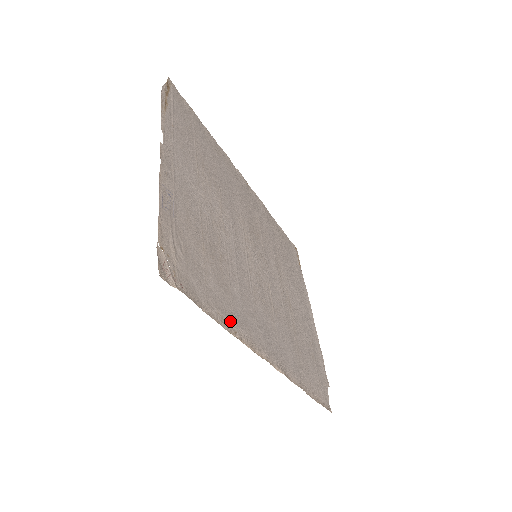
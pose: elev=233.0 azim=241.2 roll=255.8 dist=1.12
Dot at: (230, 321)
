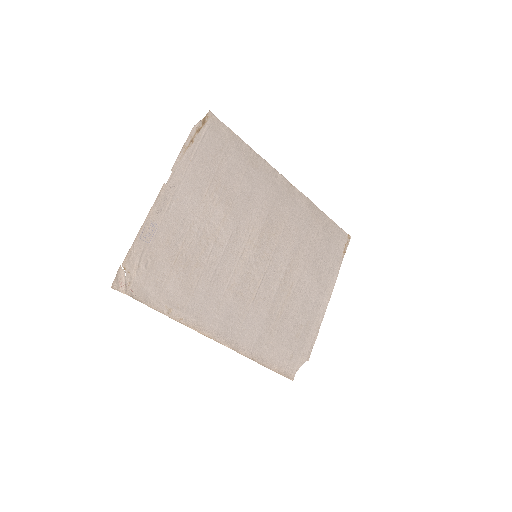
Dot at: (178, 312)
